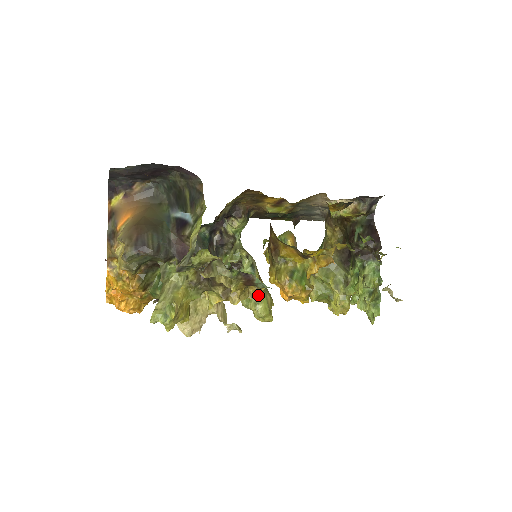
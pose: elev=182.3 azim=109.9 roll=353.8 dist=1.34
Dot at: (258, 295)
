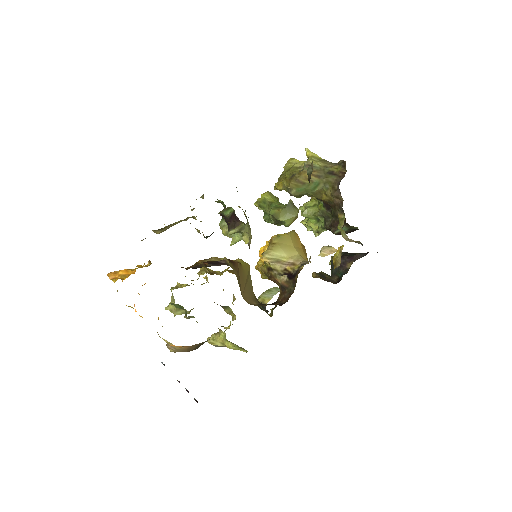
Dot at: occluded
